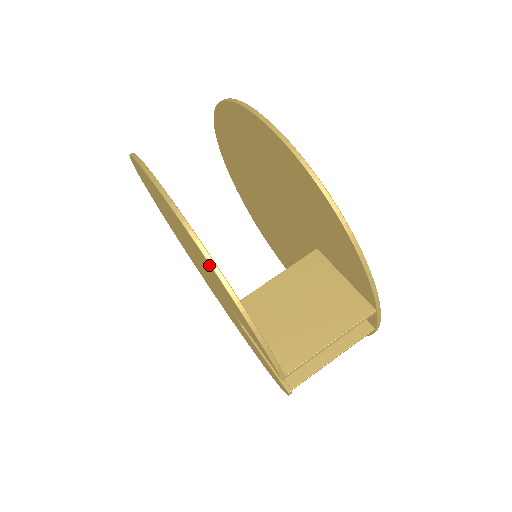
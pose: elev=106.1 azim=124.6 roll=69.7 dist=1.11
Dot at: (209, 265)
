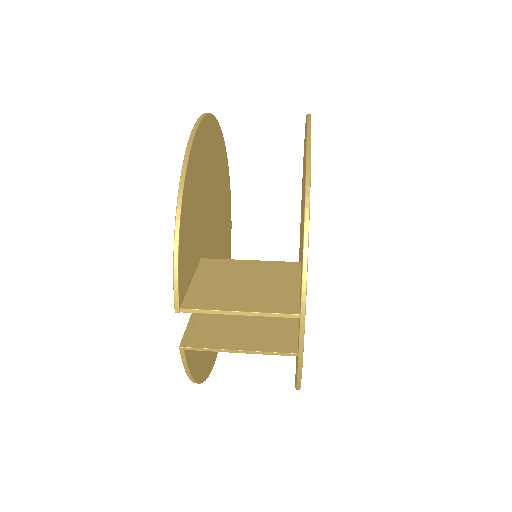
Dot at: occluded
